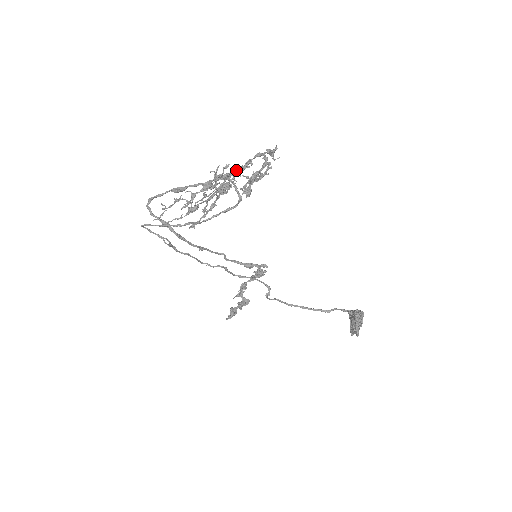
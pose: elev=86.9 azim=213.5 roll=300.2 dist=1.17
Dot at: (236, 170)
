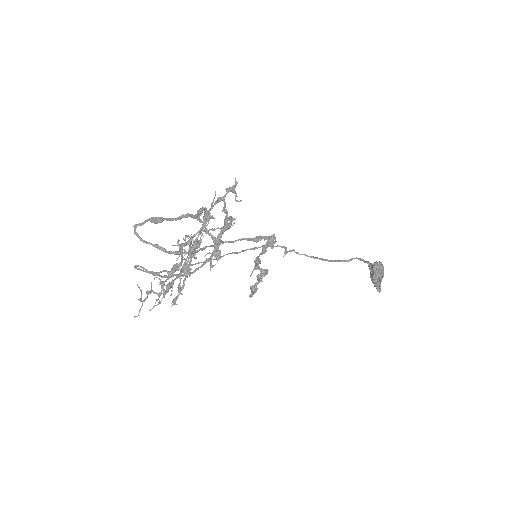
Dot at: (202, 212)
